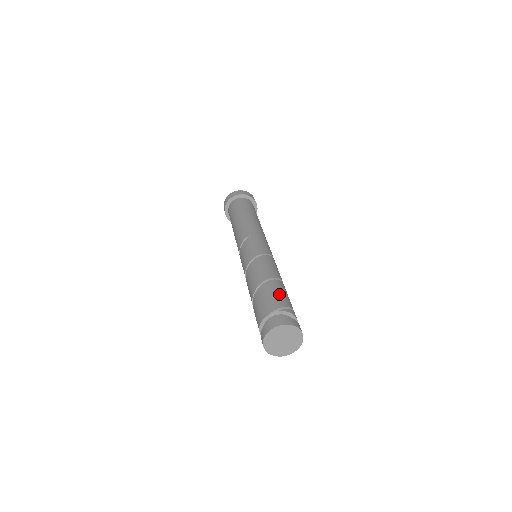
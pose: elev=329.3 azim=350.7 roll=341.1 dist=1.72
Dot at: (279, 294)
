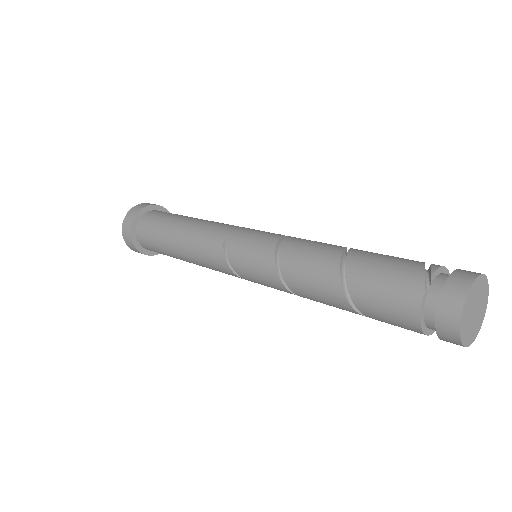
Dot at: (388, 259)
